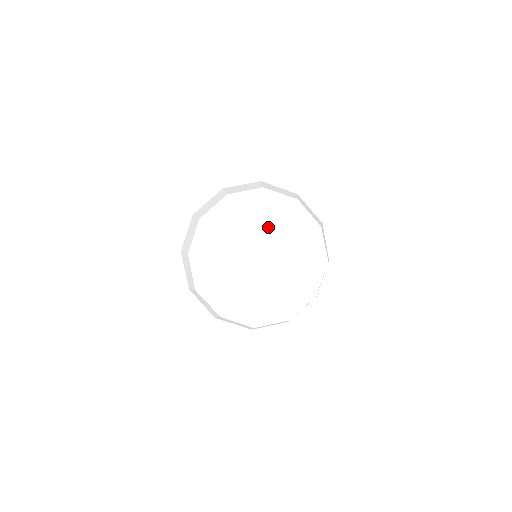
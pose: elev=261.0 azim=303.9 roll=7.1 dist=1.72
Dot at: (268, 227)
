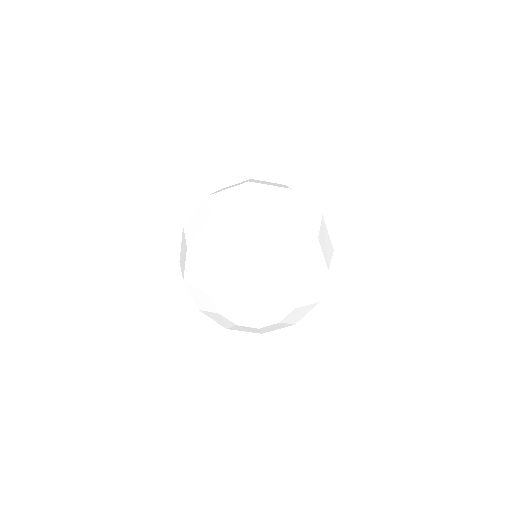
Dot at: (238, 267)
